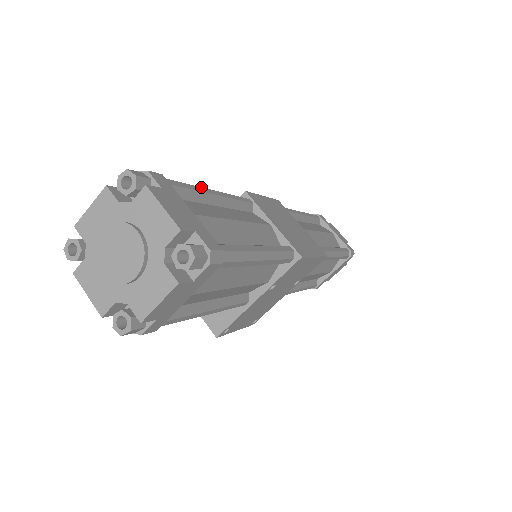
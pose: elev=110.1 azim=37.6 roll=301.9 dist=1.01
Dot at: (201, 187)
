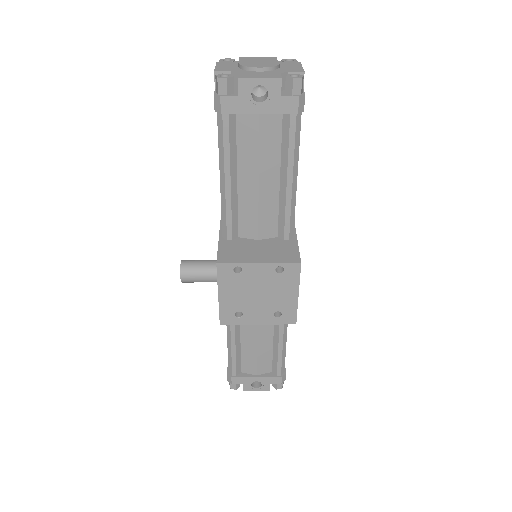
Dot at: occluded
